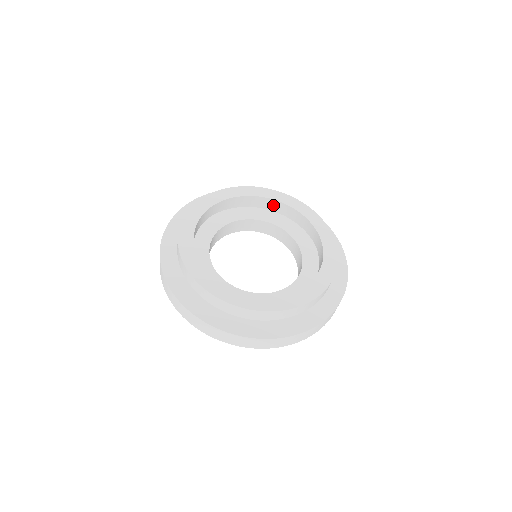
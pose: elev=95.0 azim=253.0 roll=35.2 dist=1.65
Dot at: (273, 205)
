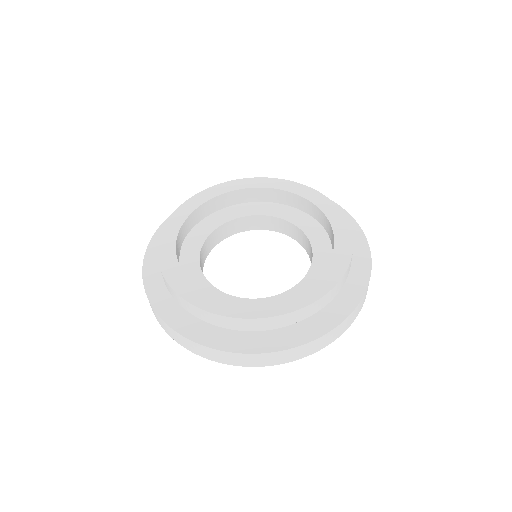
Dot at: (253, 195)
